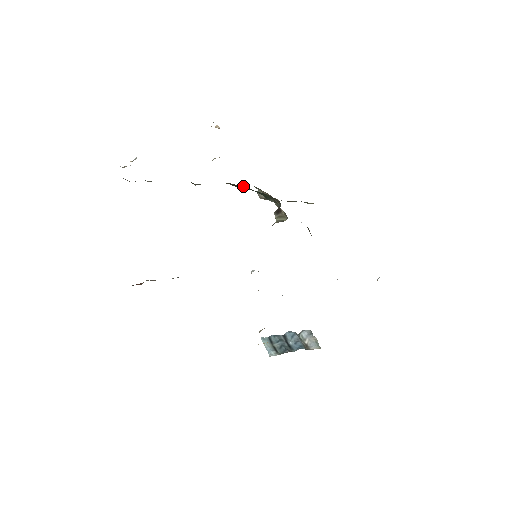
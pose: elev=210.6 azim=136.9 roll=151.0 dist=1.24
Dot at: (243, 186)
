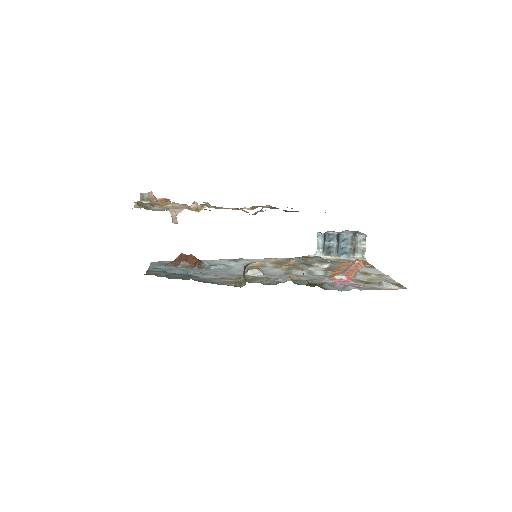
Dot at: occluded
